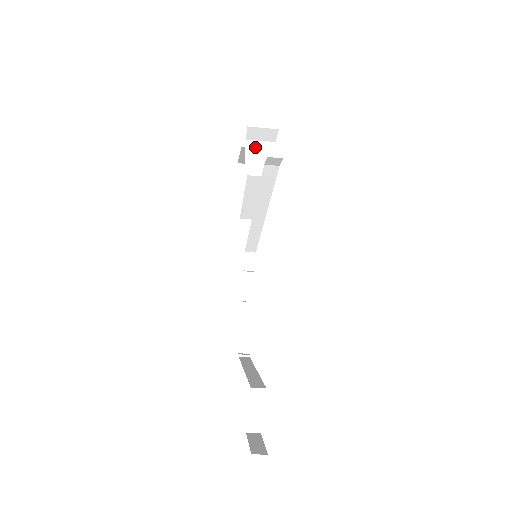
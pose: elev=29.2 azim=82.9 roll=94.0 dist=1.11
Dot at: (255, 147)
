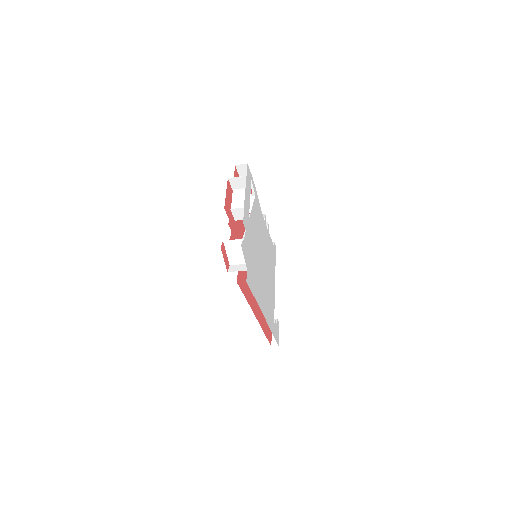
Dot at: (231, 245)
